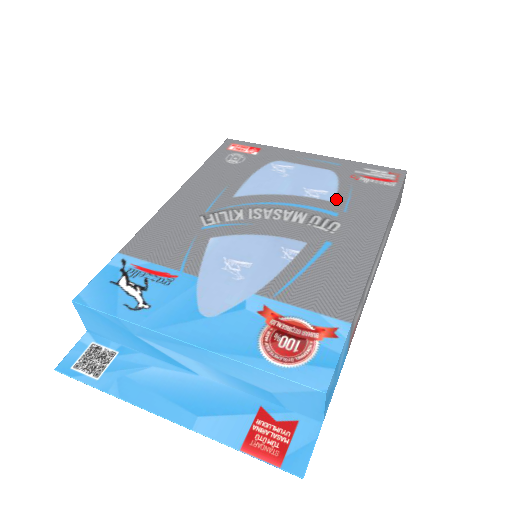
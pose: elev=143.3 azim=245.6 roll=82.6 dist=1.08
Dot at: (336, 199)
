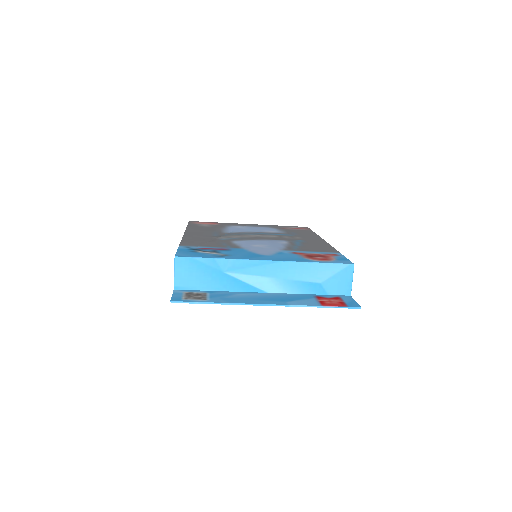
Dot at: (284, 232)
